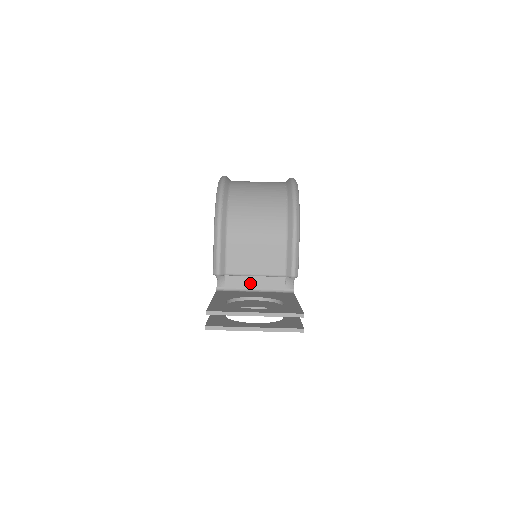
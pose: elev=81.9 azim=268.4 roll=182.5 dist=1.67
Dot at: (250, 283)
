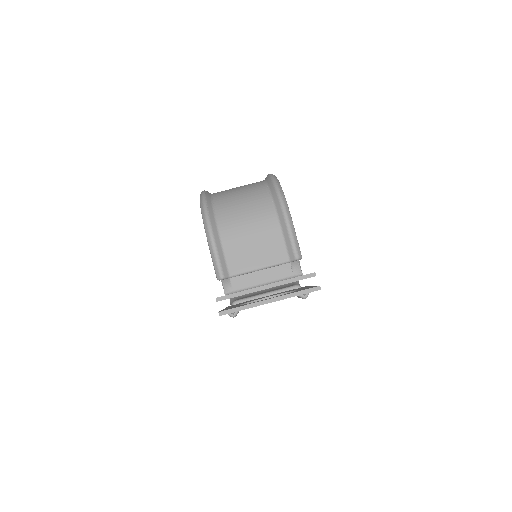
Dot at: (257, 279)
